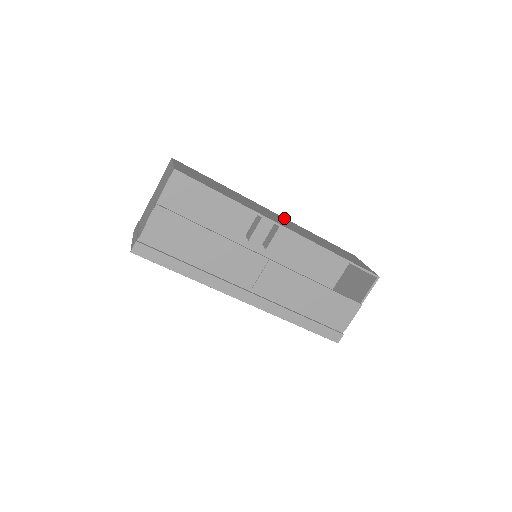
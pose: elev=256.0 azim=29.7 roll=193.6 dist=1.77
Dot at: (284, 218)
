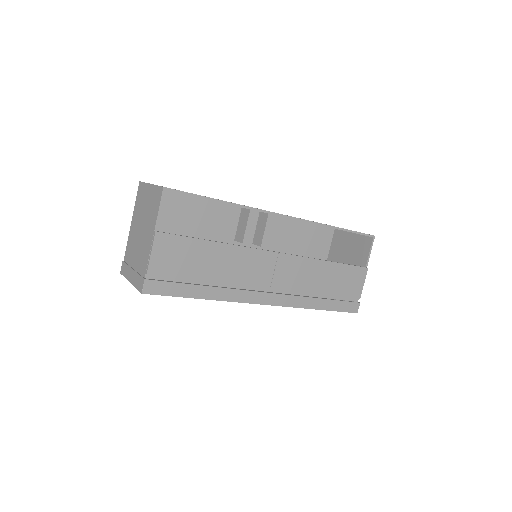
Dot at: occluded
